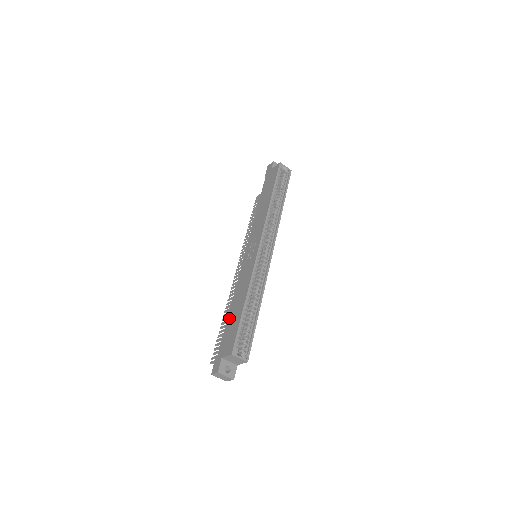
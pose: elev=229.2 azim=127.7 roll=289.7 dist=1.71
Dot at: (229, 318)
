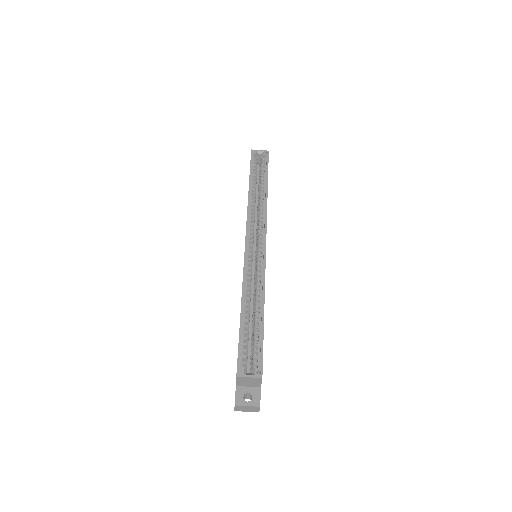
Dot at: occluded
